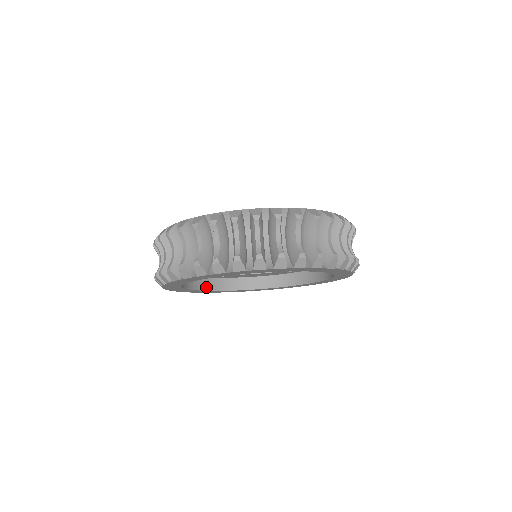
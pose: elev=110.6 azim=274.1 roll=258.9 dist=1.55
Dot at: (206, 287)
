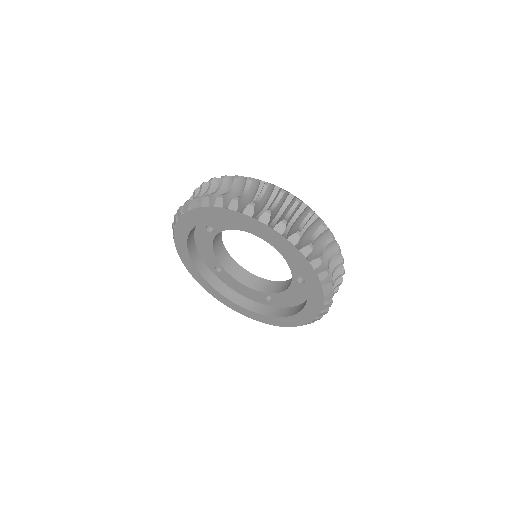
Dot at: (199, 268)
